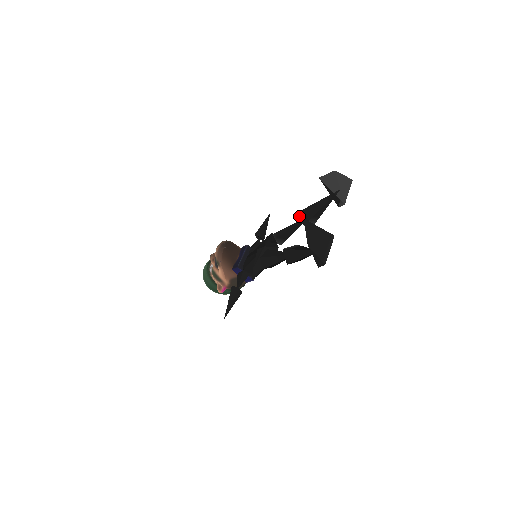
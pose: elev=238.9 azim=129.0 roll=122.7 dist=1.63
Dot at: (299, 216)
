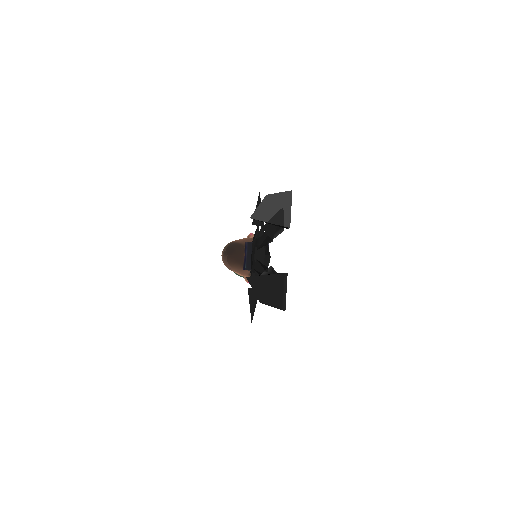
Dot at: occluded
